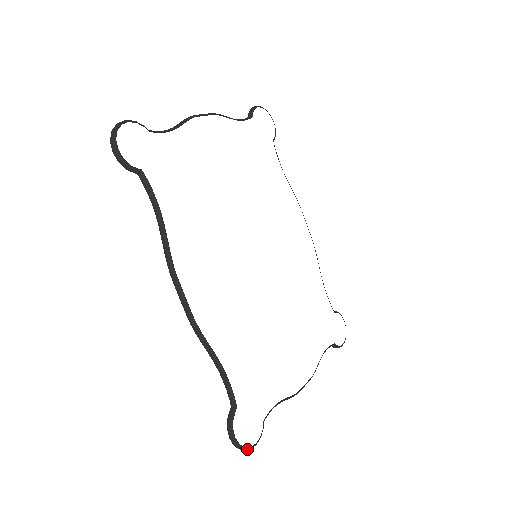
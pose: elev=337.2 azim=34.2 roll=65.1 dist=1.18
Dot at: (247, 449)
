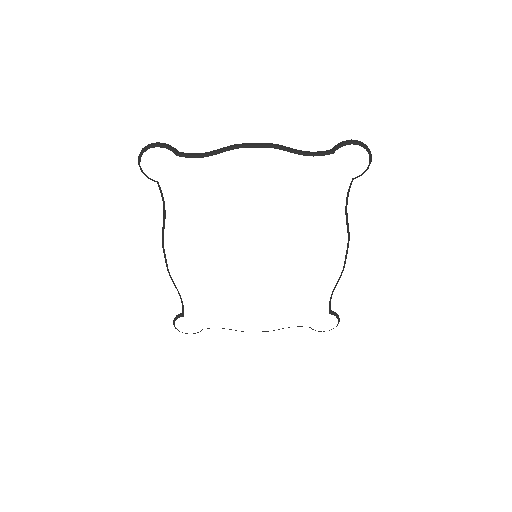
Dot at: (182, 332)
